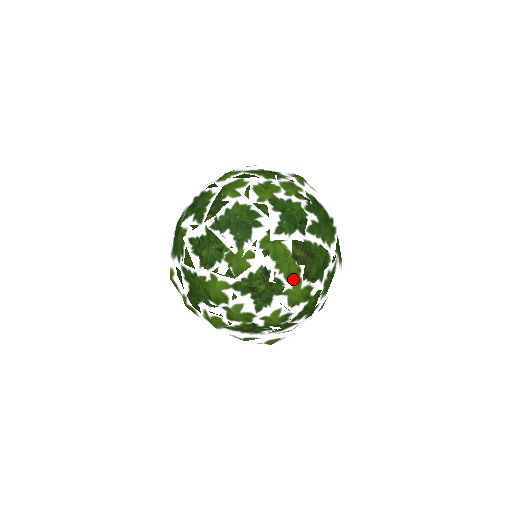
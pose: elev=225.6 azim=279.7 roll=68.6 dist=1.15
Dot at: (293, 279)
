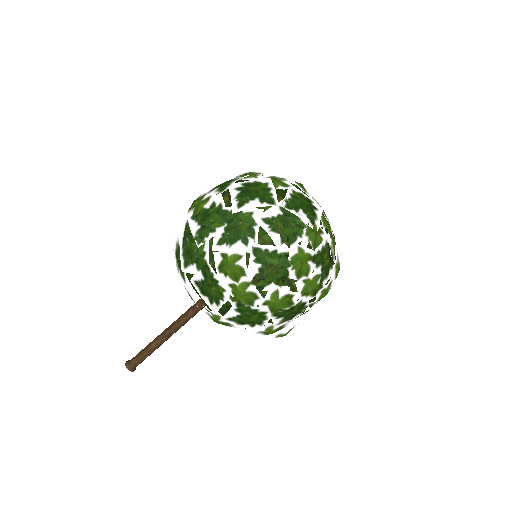
Dot at: (337, 255)
